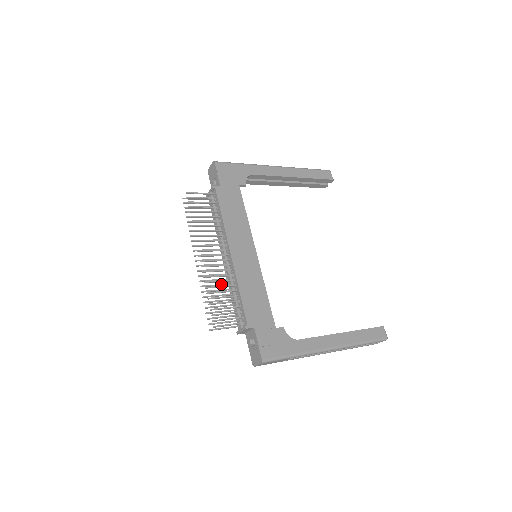
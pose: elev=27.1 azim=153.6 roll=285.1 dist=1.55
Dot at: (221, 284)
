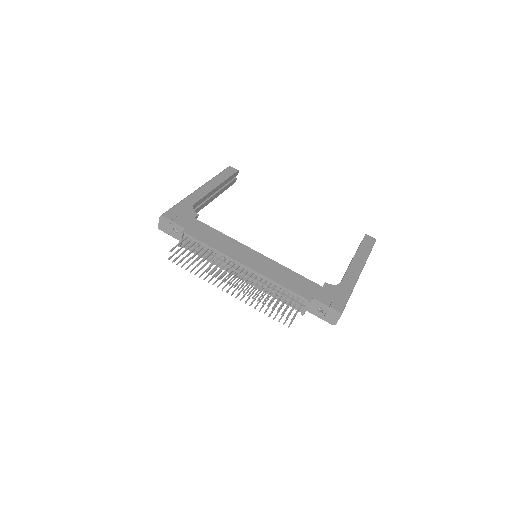
Dot at: (259, 293)
